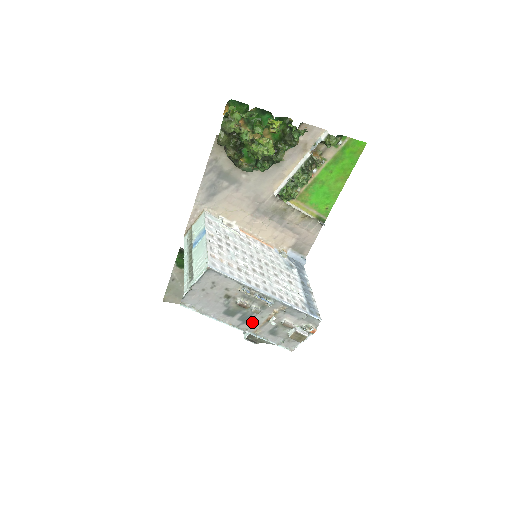
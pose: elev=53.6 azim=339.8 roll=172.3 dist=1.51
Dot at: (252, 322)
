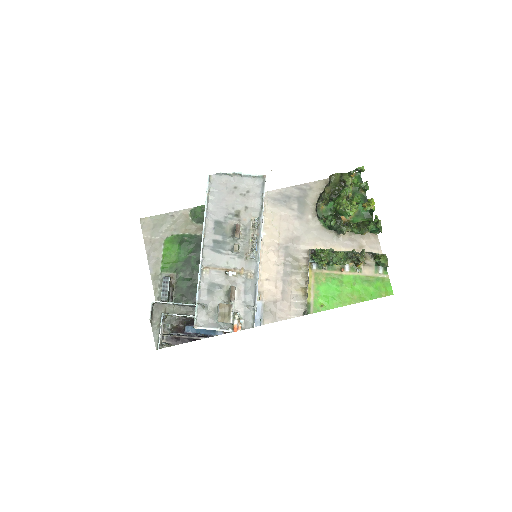
Dot at: (216, 257)
